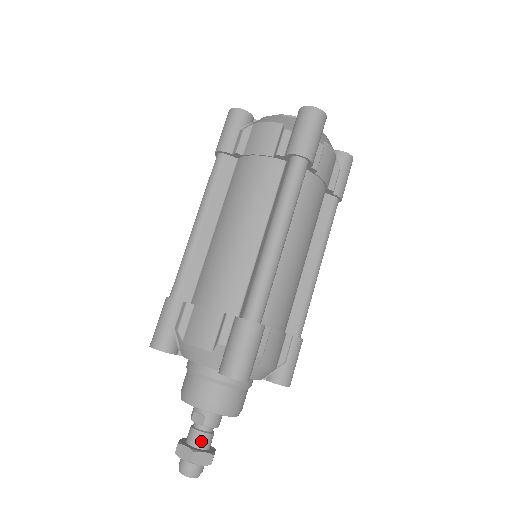
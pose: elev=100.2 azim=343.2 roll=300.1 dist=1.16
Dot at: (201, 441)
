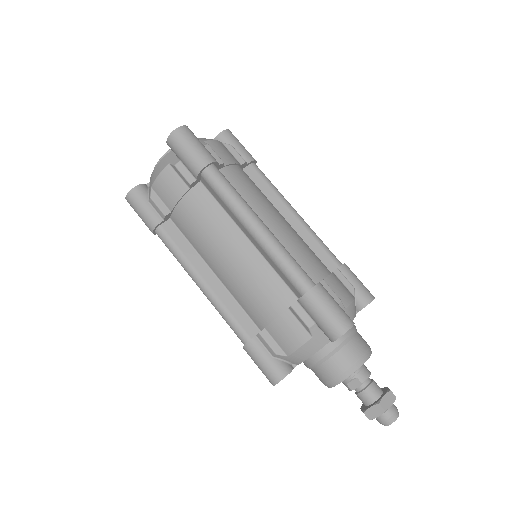
Dot at: (373, 393)
